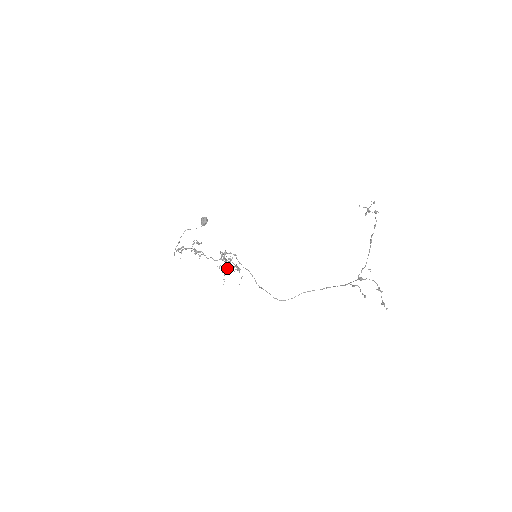
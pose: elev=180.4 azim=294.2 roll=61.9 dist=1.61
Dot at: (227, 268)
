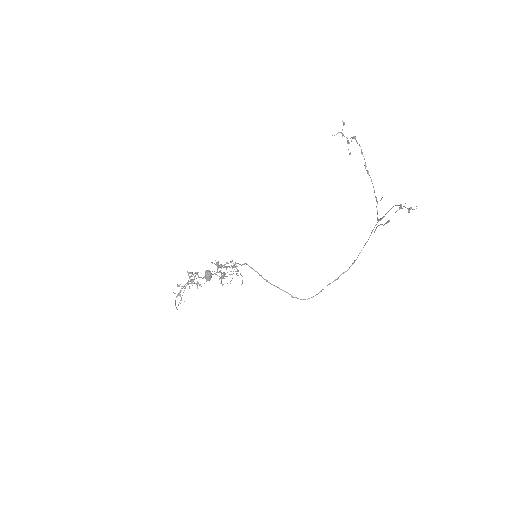
Dot at: (225, 276)
